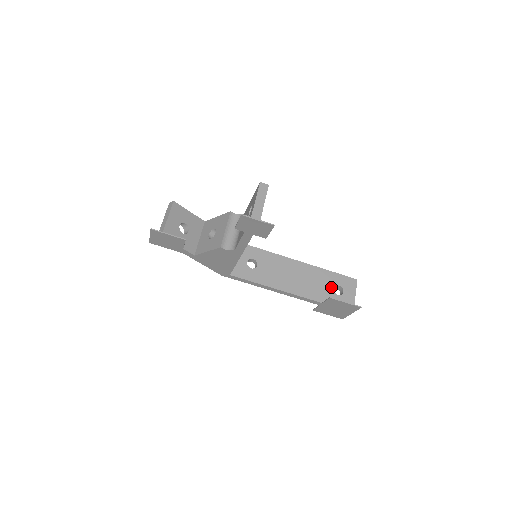
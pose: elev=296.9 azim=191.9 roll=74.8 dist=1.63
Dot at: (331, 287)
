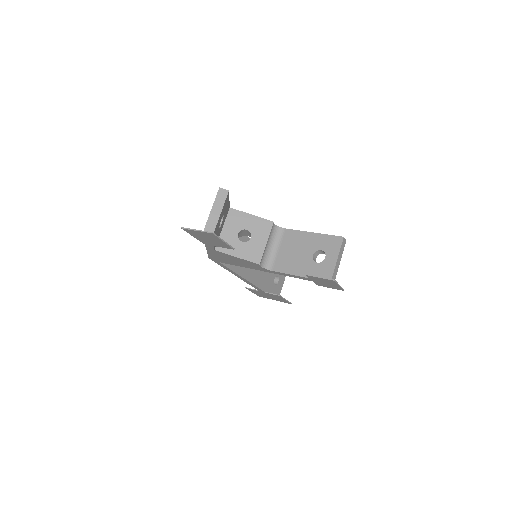
Dot at: (274, 277)
